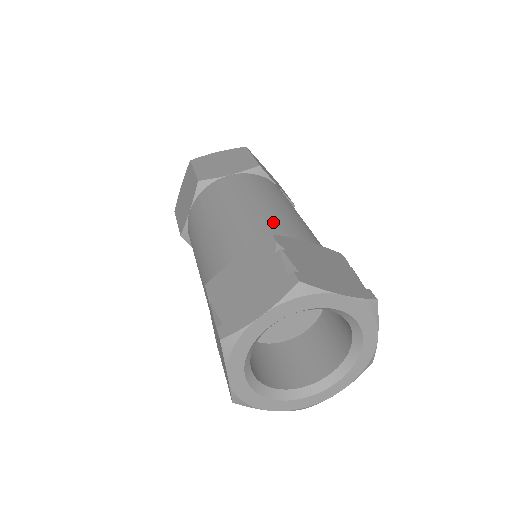
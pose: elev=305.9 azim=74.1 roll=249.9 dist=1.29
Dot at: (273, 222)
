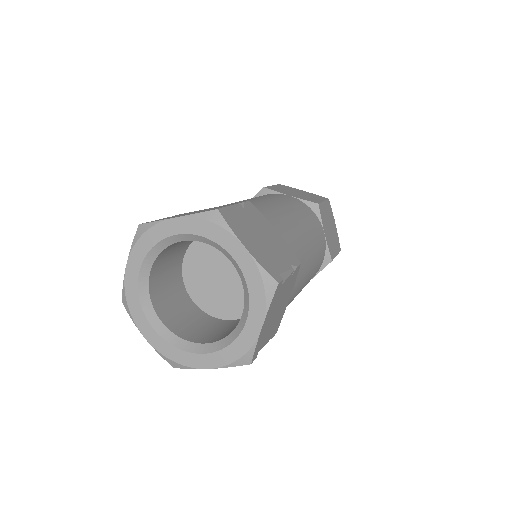
Dot at: (270, 211)
